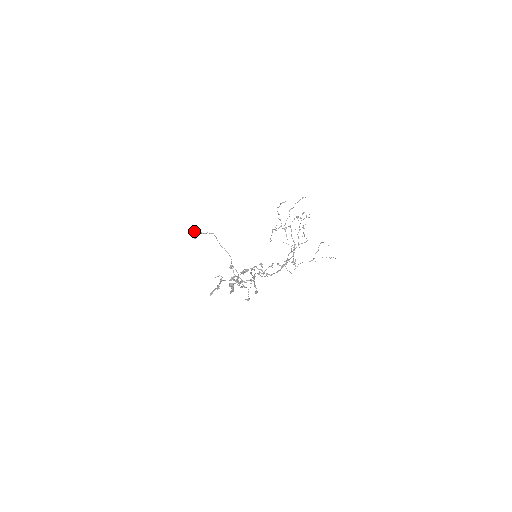
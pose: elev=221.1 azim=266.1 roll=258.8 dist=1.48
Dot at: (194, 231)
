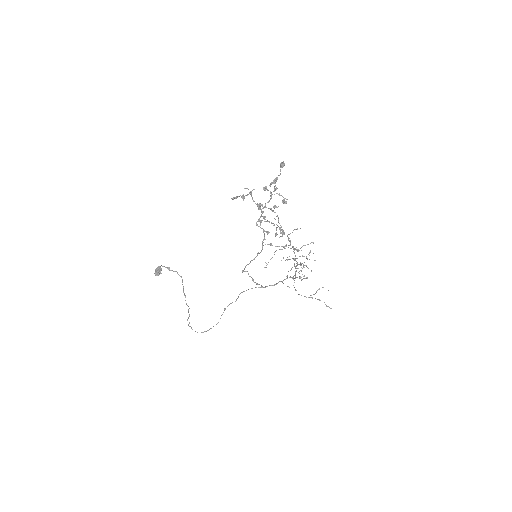
Dot at: (161, 265)
